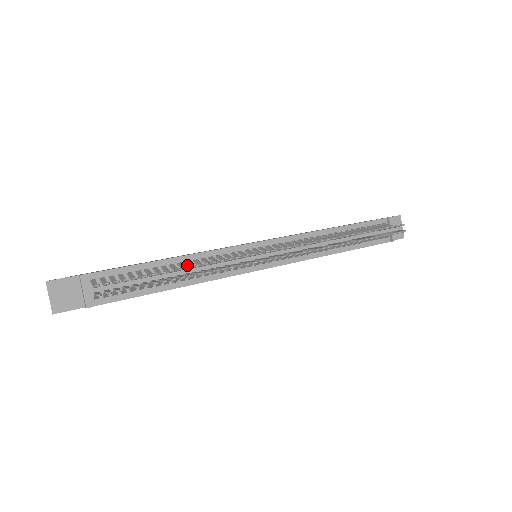
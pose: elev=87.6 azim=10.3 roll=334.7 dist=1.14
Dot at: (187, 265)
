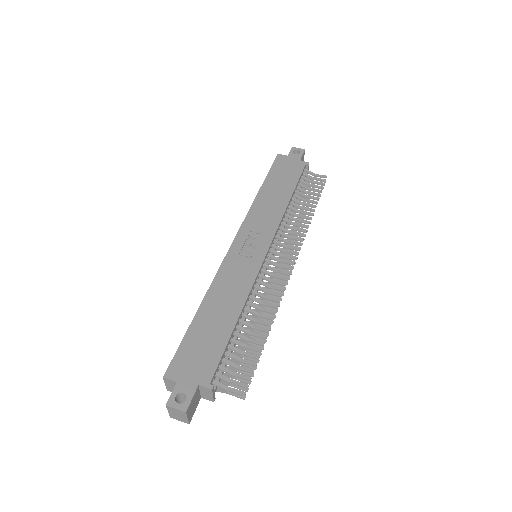
Dot at: (244, 310)
